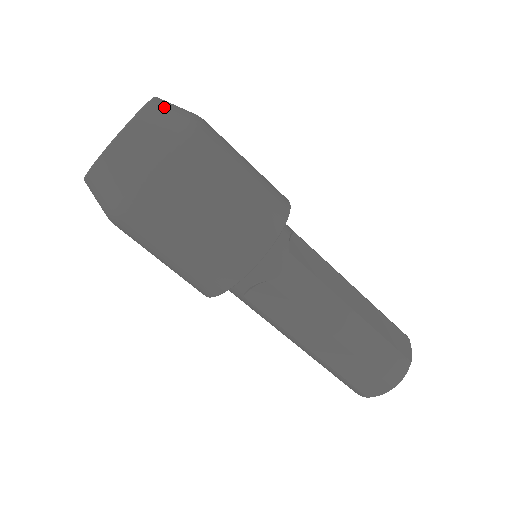
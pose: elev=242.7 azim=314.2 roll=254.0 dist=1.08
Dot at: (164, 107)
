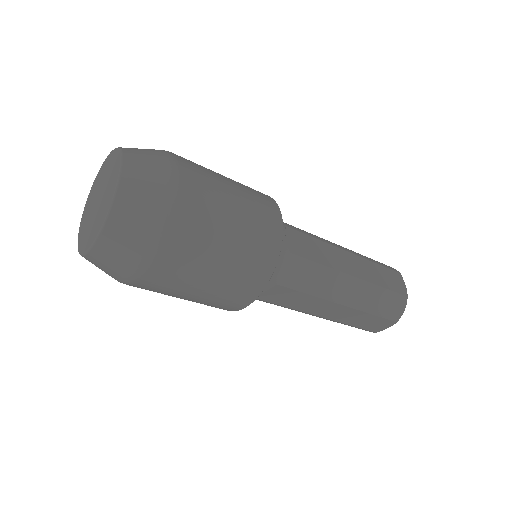
Dot at: (138, 166)
